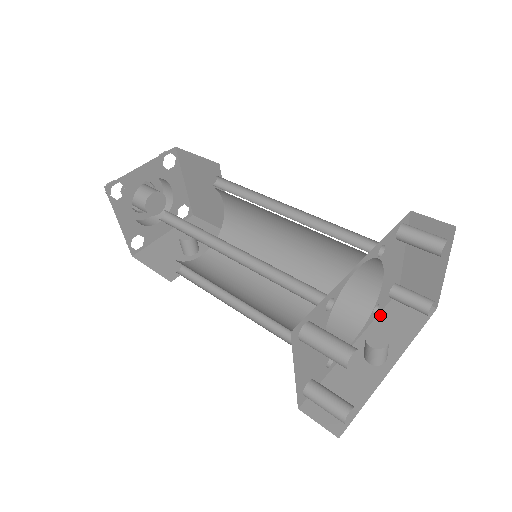
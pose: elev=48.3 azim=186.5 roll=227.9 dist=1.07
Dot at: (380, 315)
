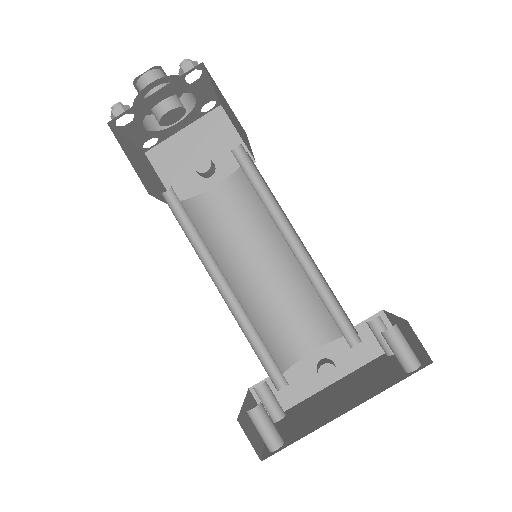
Dot at: occluded
